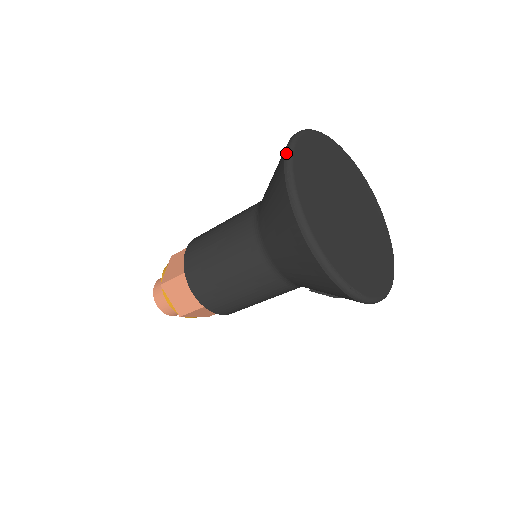
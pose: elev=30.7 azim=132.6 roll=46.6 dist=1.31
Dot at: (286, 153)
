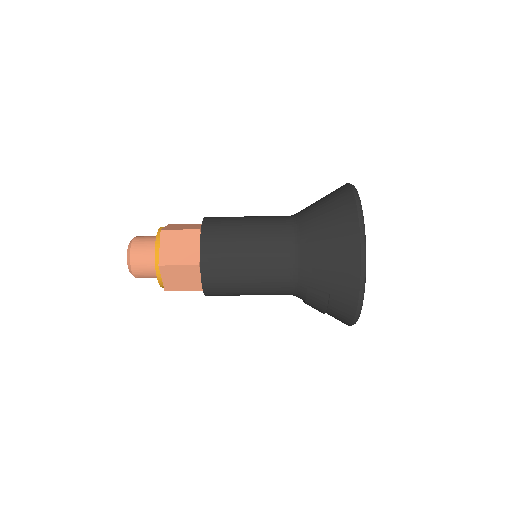
Dot at: occluded
